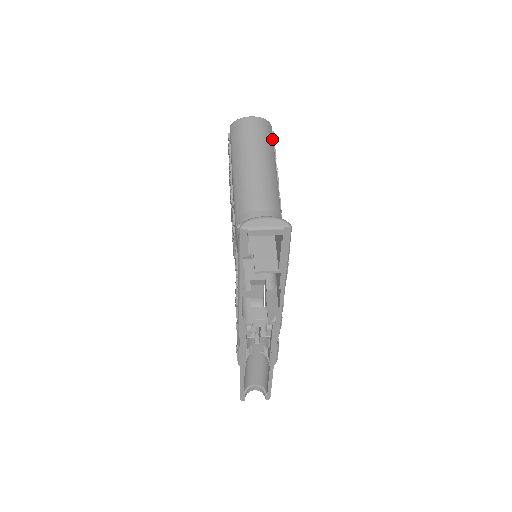
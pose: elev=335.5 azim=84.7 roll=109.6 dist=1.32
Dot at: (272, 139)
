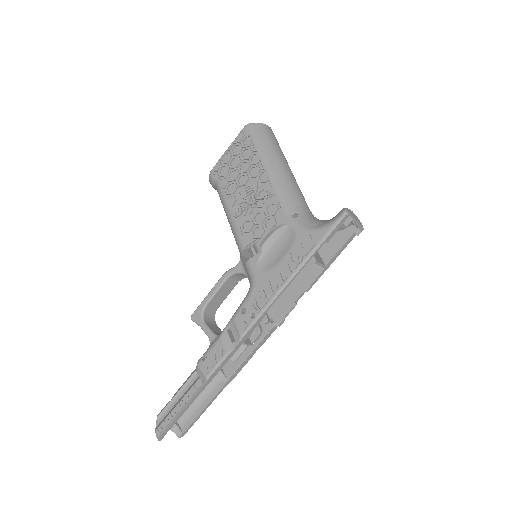
Dot at: occluded
